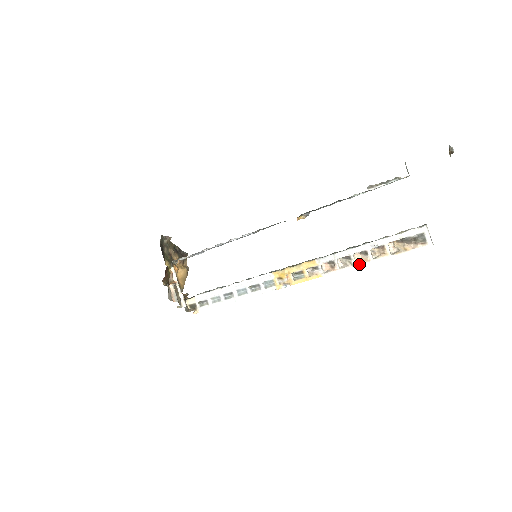
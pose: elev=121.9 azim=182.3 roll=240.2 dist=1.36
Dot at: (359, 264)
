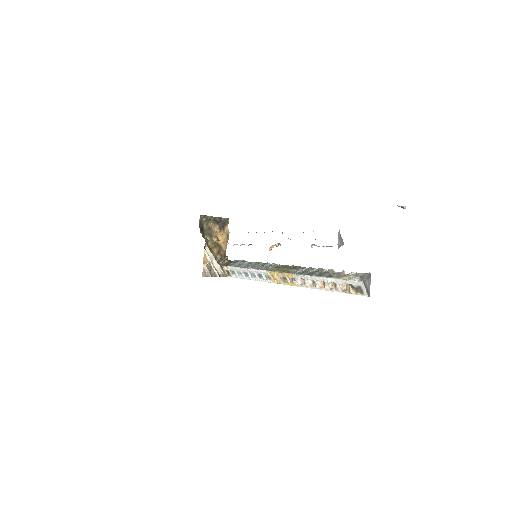
Dot at: (321, 289)
